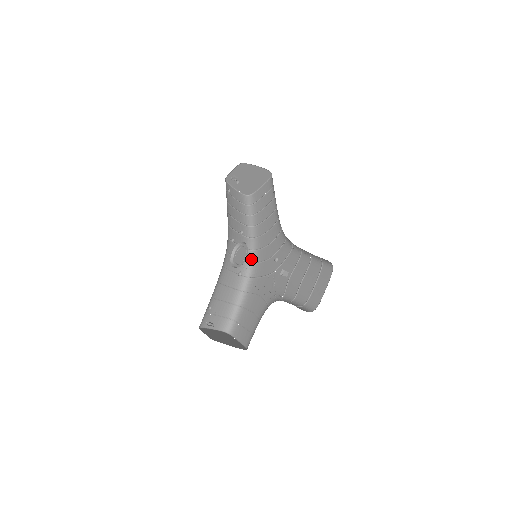
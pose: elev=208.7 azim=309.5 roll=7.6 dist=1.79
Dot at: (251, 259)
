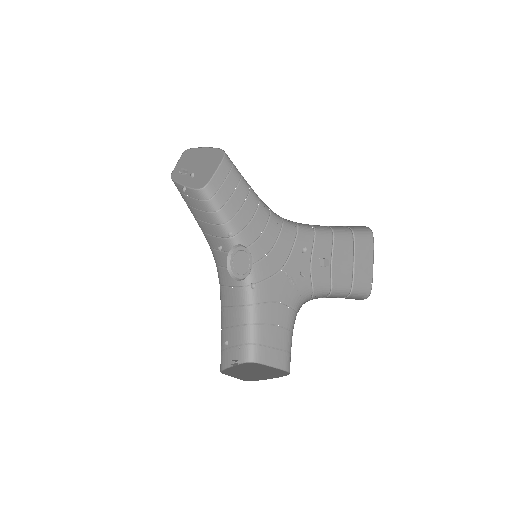
Dot at: occluded
